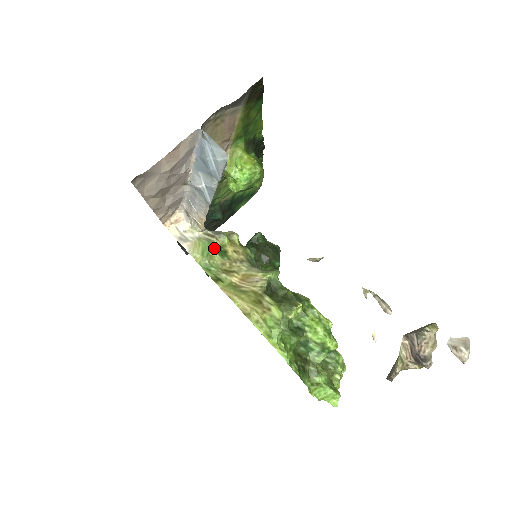
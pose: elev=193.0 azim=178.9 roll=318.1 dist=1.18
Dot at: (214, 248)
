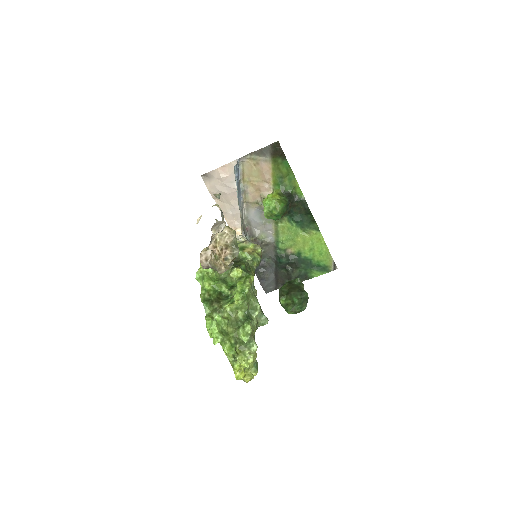
Dot at: (240, 245)
